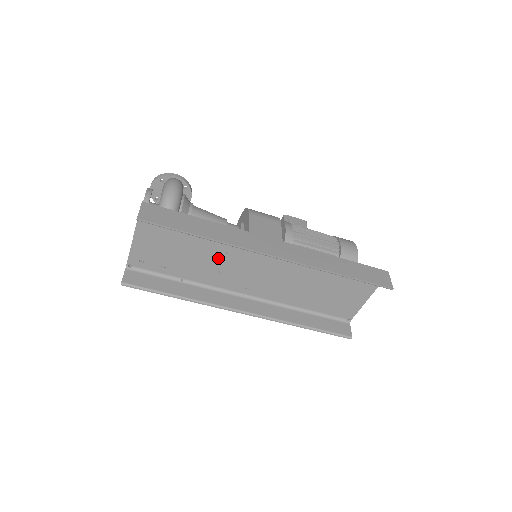
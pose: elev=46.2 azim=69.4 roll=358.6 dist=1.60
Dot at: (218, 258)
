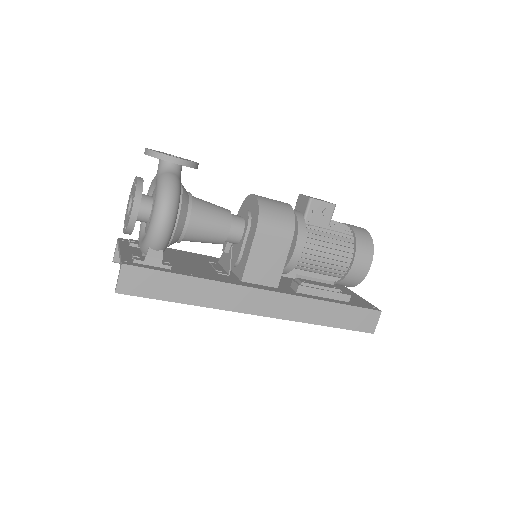
Dot at: occluded
